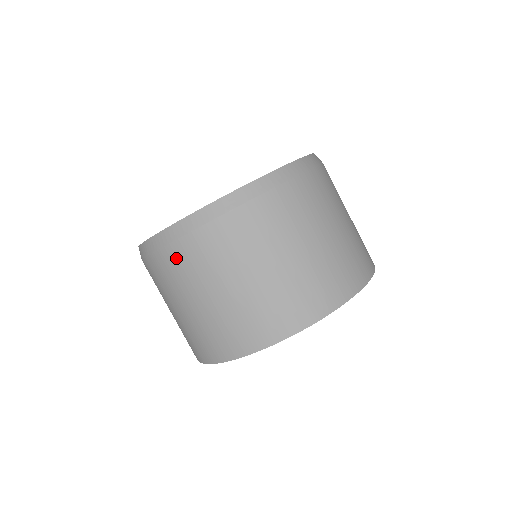
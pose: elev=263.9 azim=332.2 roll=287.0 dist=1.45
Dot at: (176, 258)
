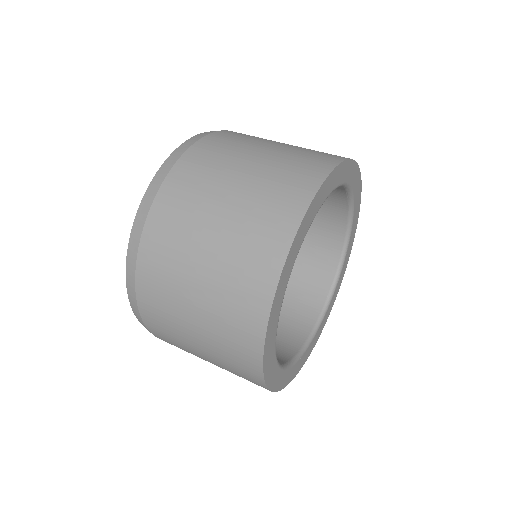
Dot at: (162, 220)
